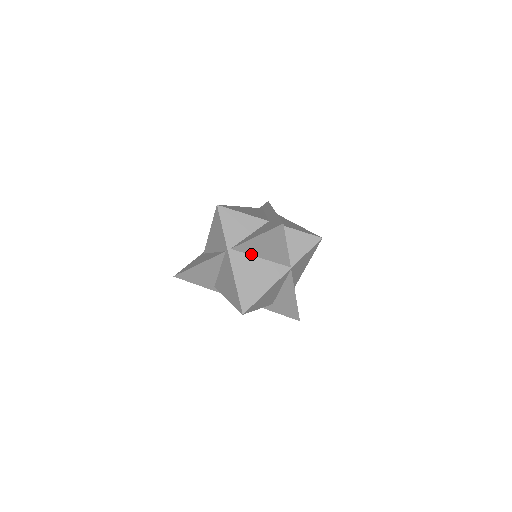
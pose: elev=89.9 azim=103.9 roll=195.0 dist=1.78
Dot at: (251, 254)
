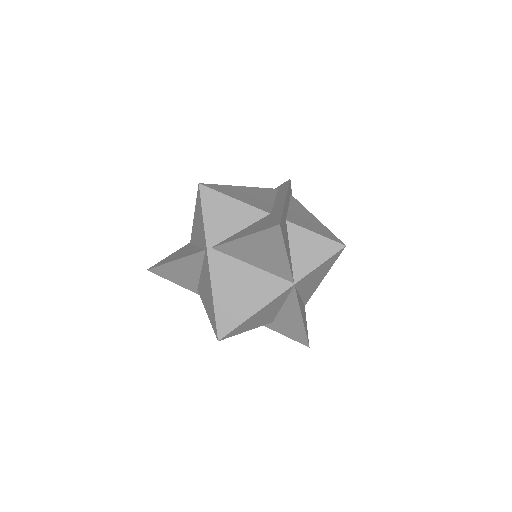
Dot at: (239, 258)
